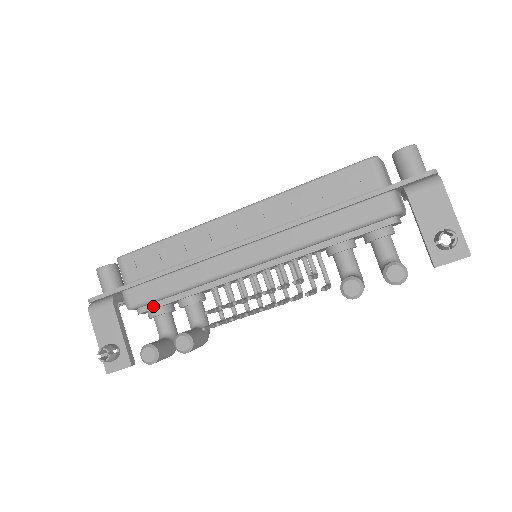
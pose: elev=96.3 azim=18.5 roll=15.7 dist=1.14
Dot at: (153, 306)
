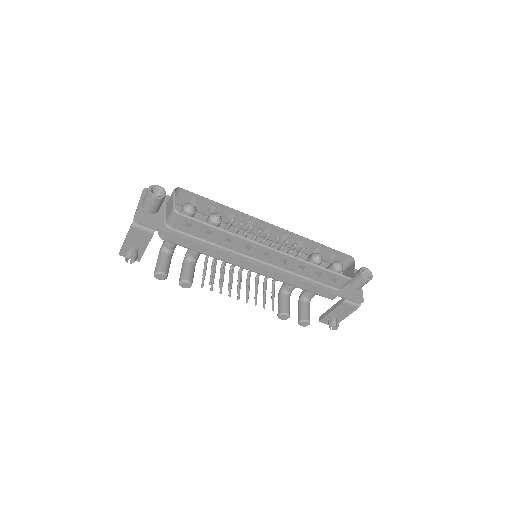
Dot at: occluded
